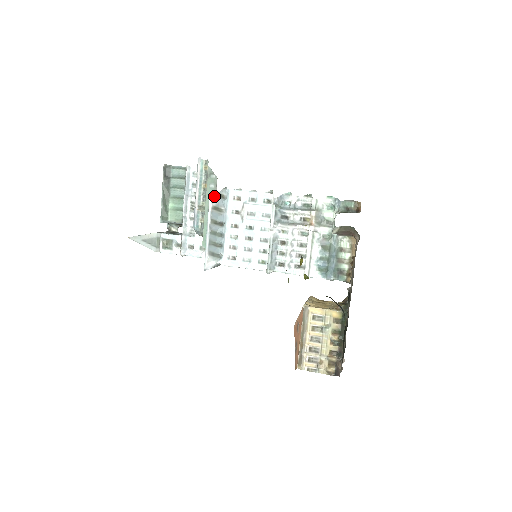
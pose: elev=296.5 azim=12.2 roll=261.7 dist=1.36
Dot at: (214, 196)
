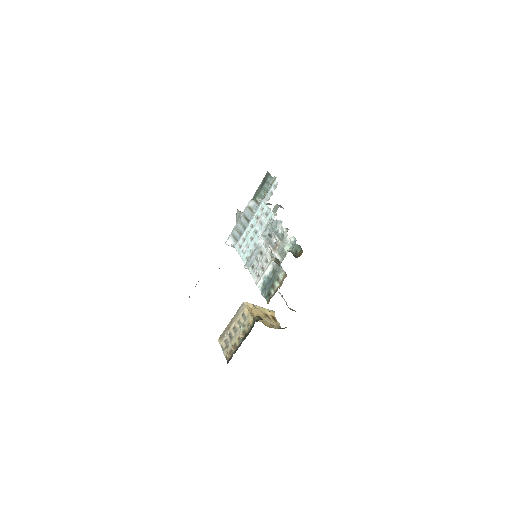
Dot at: (253, 200)
